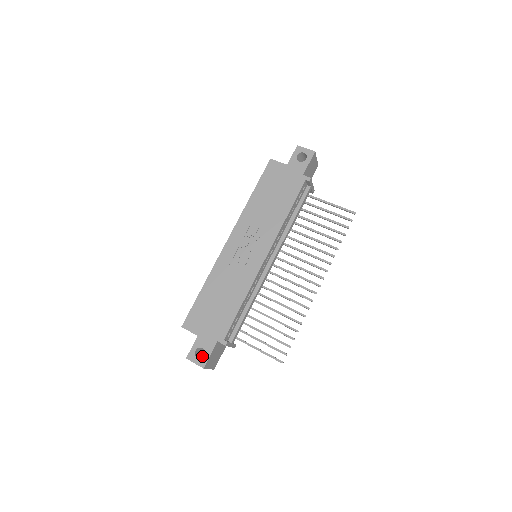
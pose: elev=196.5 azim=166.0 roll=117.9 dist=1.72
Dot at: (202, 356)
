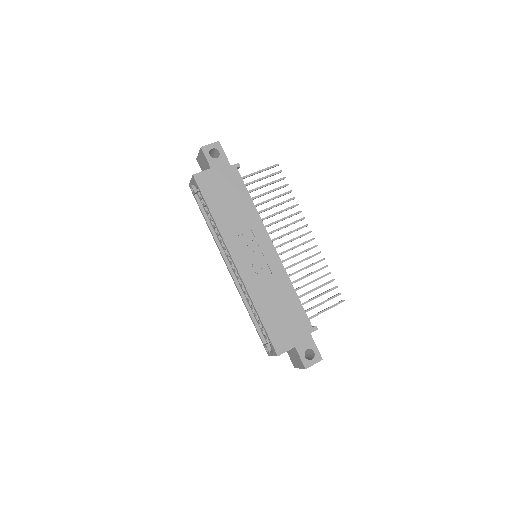
Dot at: occluded
